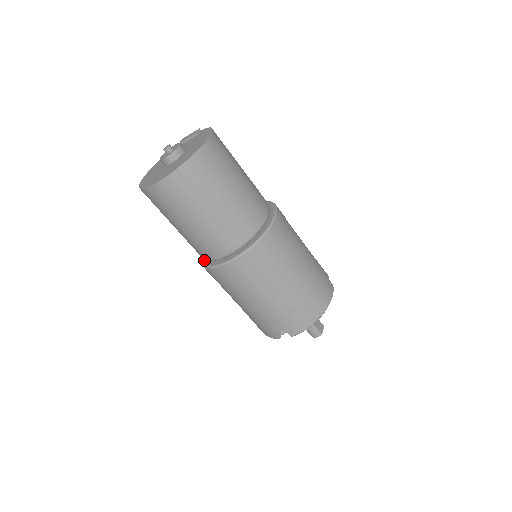
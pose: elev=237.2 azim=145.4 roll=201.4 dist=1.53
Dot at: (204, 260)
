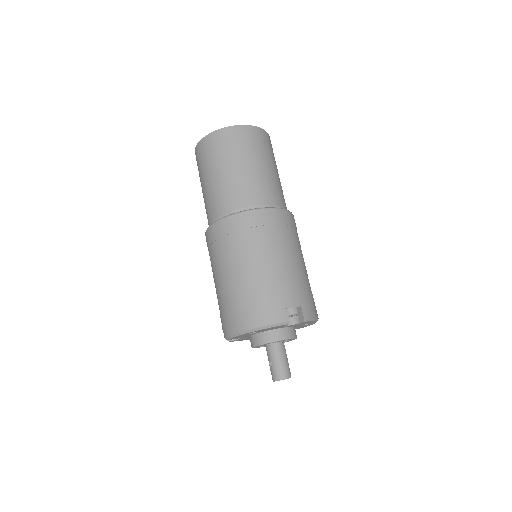
Dot at: (238, 213)
